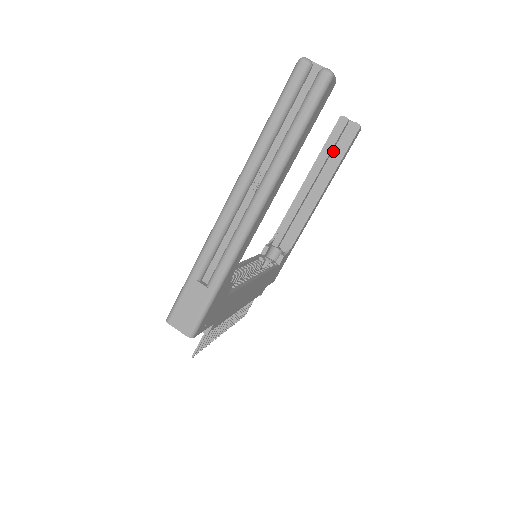
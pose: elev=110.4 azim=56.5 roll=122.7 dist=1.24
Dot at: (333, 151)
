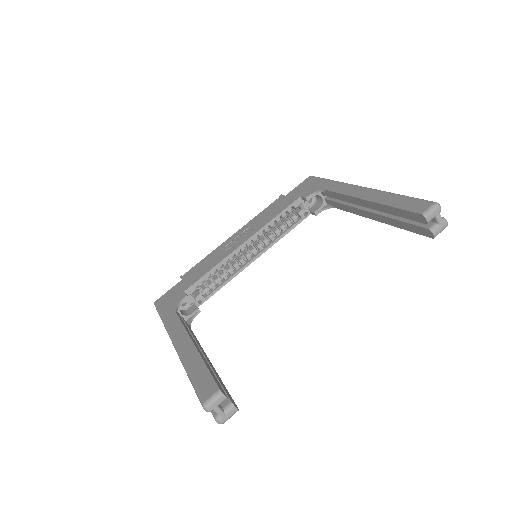
Dot at: occluded
